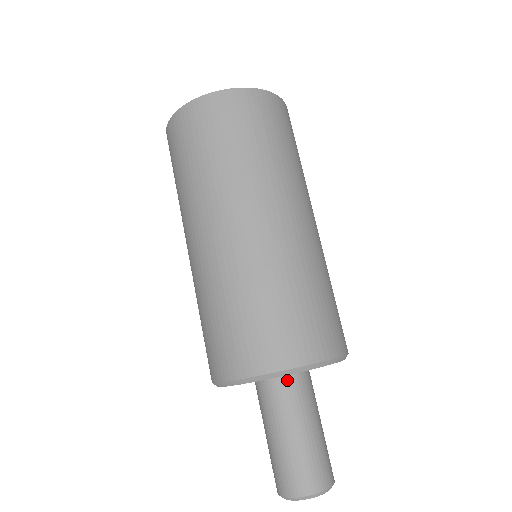
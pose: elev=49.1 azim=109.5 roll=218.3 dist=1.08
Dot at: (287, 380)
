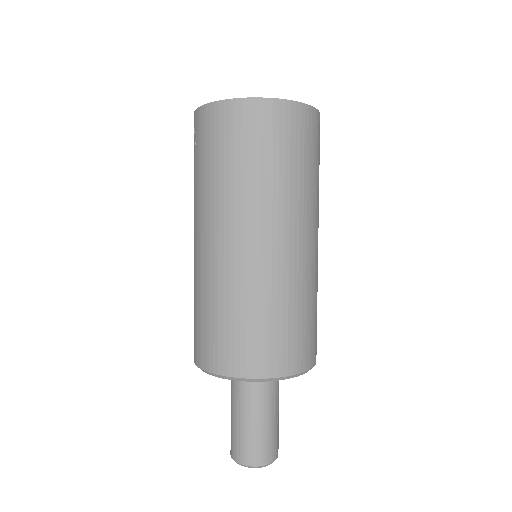
Dot at: occluded
